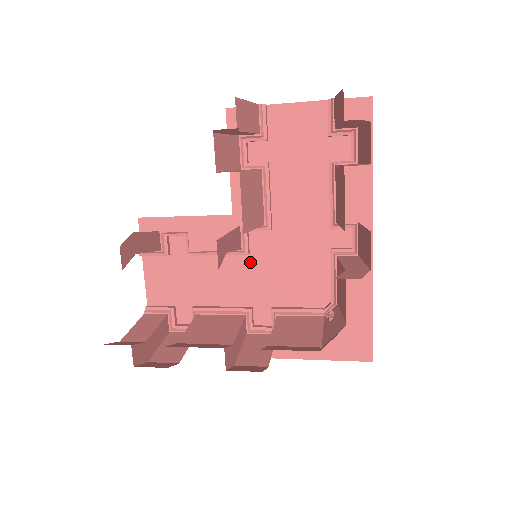
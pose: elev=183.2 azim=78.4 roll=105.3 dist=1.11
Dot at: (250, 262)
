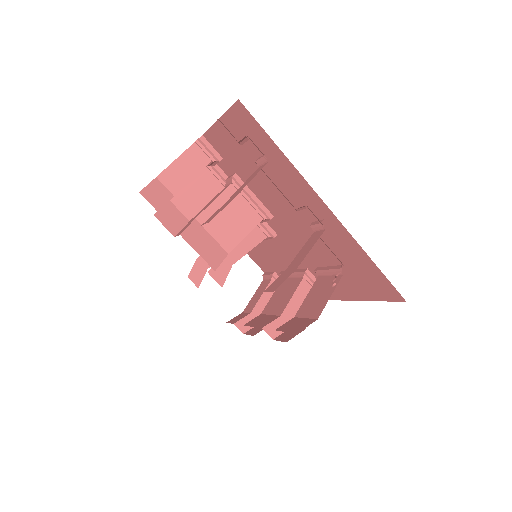
Dot at: (282, 240)
